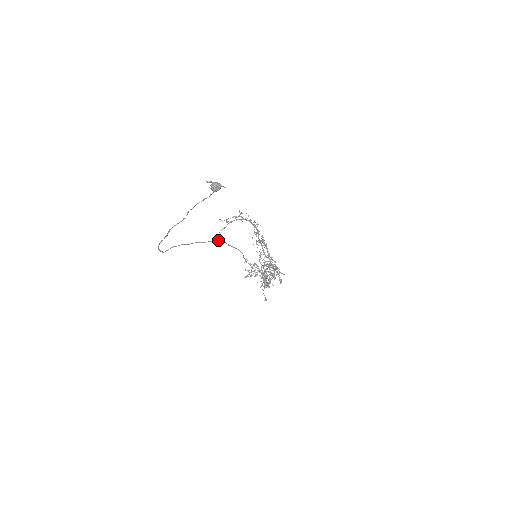
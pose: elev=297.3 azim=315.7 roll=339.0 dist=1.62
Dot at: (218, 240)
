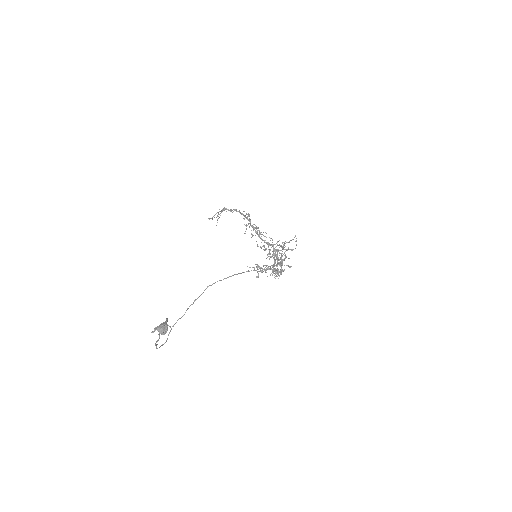
Dot at: occluded
